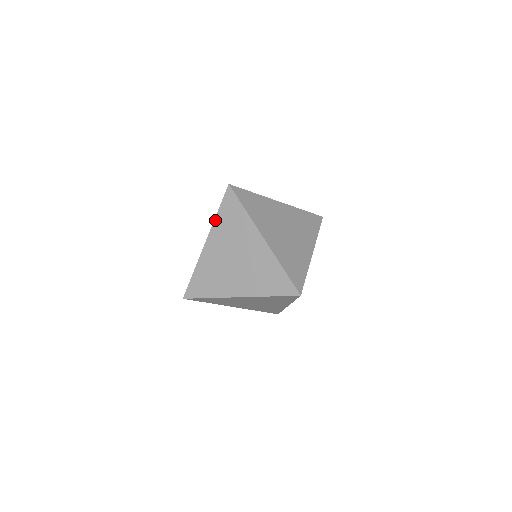
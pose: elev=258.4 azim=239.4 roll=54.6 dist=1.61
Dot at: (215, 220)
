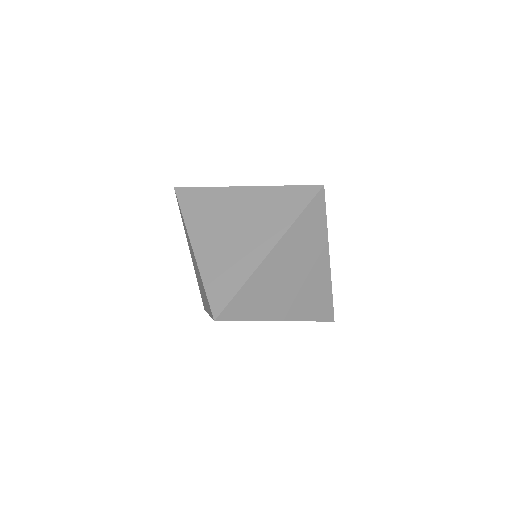
Dot at: occluded
